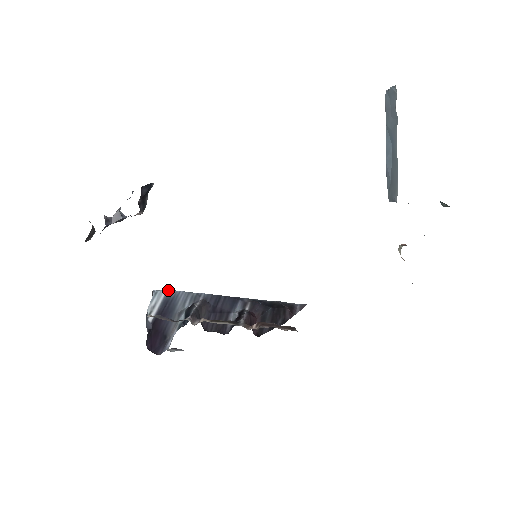
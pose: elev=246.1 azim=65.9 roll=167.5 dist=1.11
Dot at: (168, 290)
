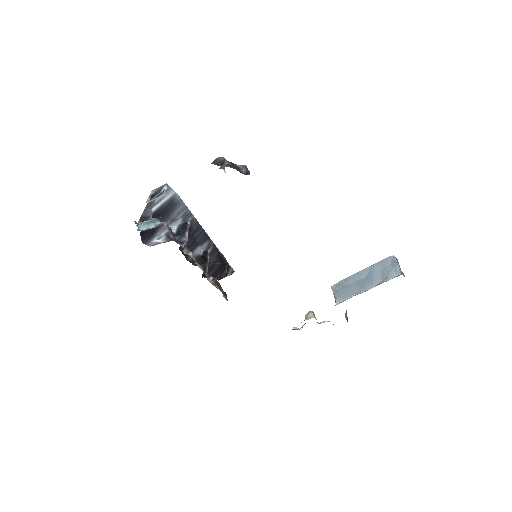
Dot at: (176, 193)
